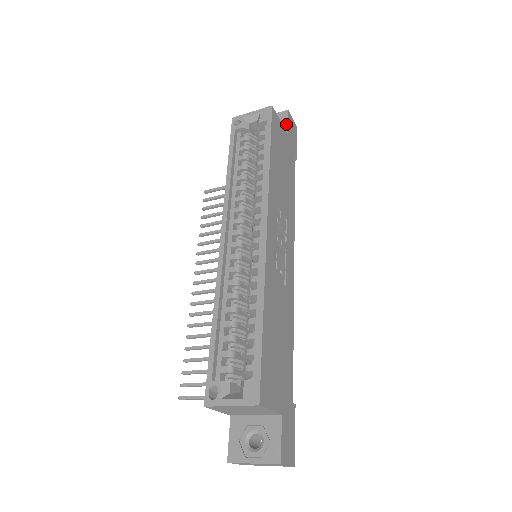
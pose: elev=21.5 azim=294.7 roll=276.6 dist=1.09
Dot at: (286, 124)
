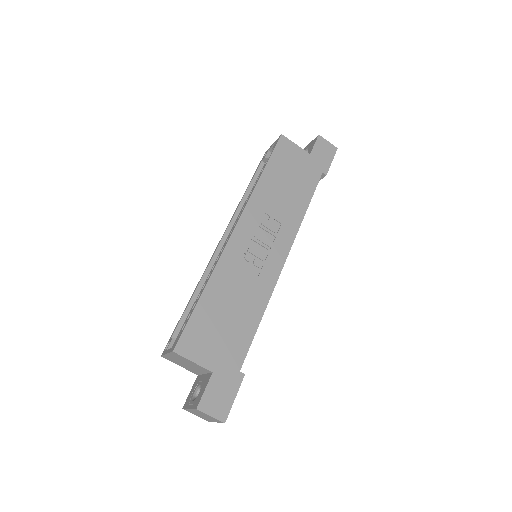
Dot at: (312, 147)
